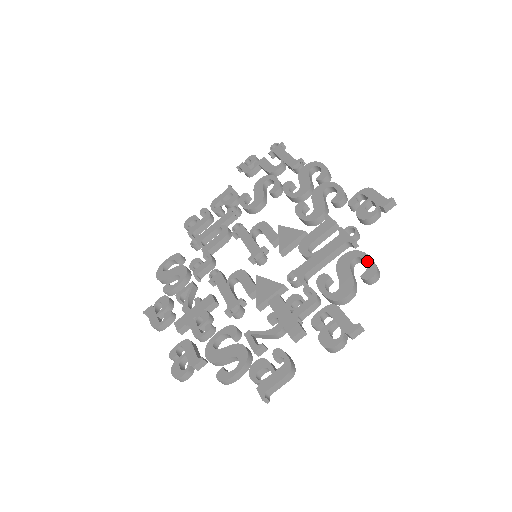
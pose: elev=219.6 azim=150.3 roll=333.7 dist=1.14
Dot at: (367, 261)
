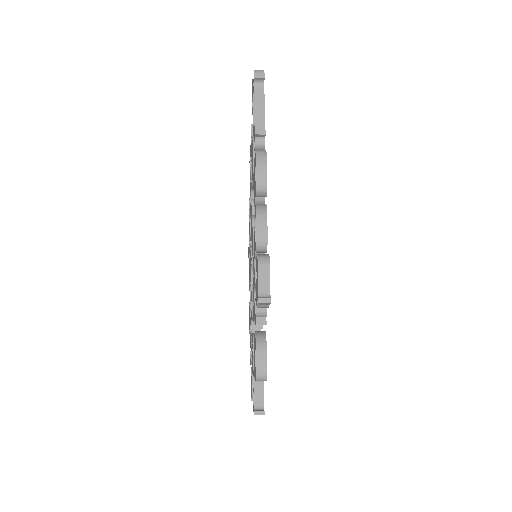
Dot at: occluded
